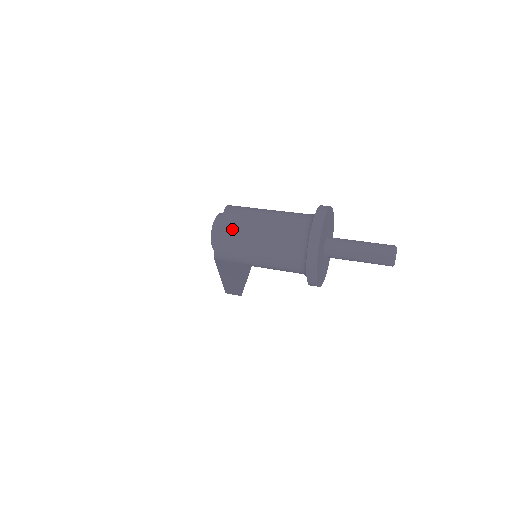
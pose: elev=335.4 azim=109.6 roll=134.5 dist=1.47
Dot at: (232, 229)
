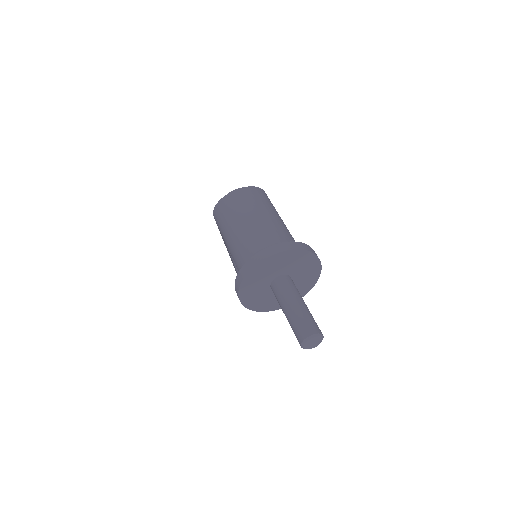
Dot at: (236, 200)
